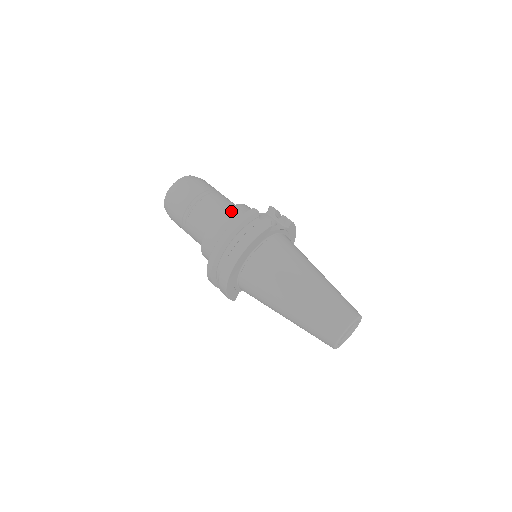
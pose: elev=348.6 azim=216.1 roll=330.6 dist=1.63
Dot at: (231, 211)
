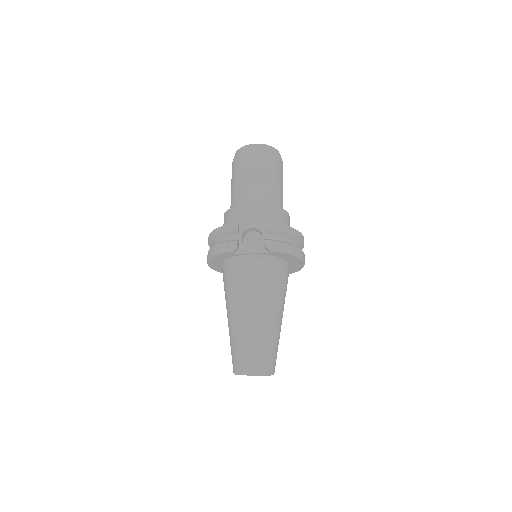
Dot at: (237, 210)
